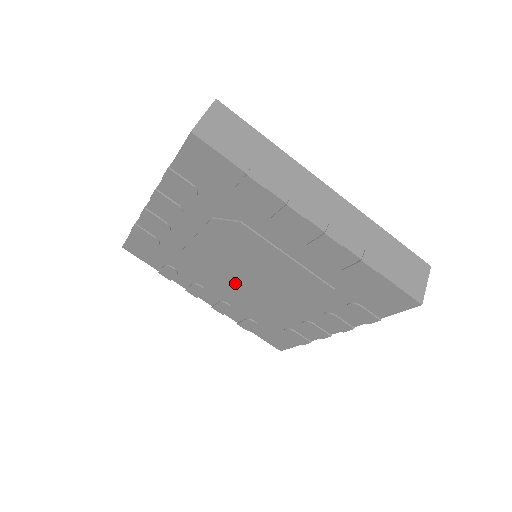
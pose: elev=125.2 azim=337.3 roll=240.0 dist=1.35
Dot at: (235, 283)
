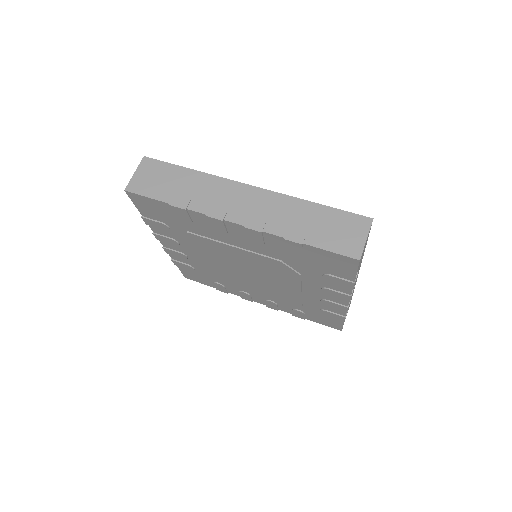
Dot at: (224, 265)
